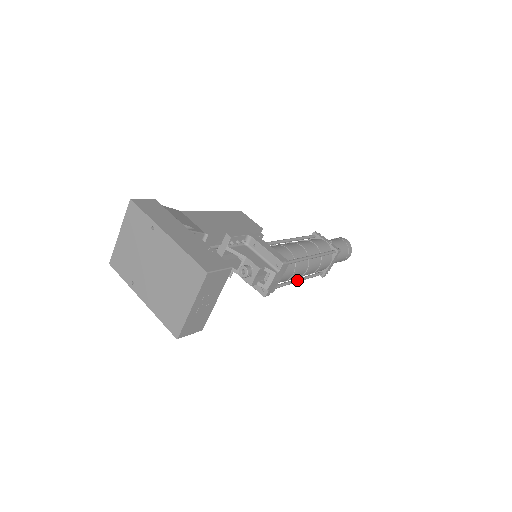
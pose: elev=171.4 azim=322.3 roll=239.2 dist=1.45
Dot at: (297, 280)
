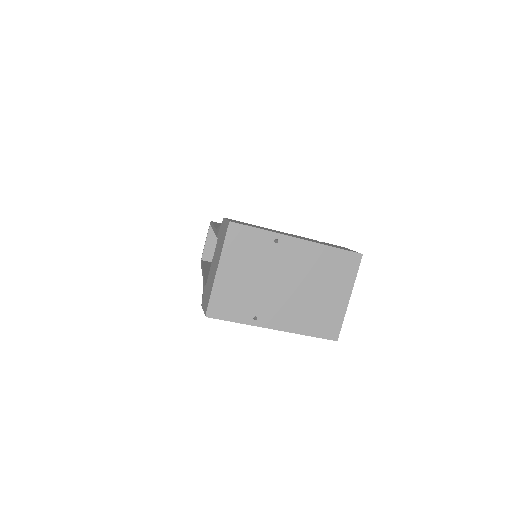
Dot at: occluded
